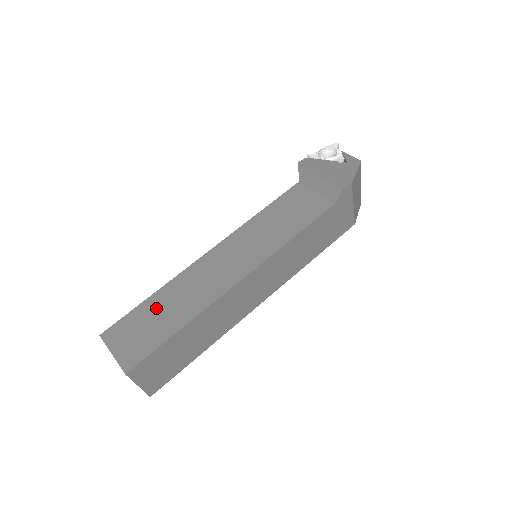
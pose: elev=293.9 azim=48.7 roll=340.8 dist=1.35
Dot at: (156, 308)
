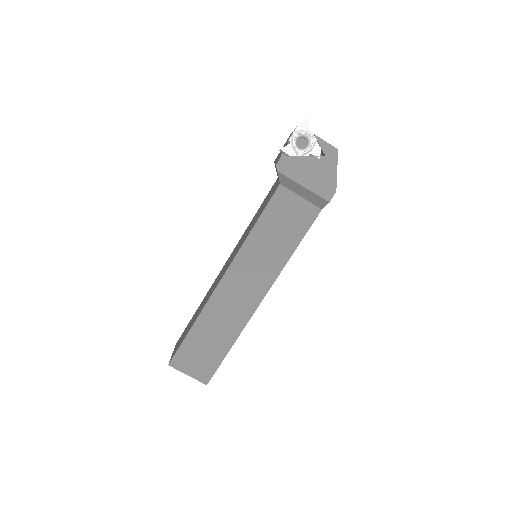
Dot at: (202, 337)
